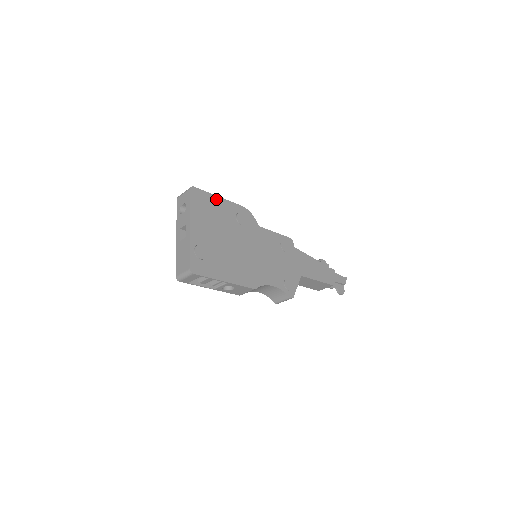
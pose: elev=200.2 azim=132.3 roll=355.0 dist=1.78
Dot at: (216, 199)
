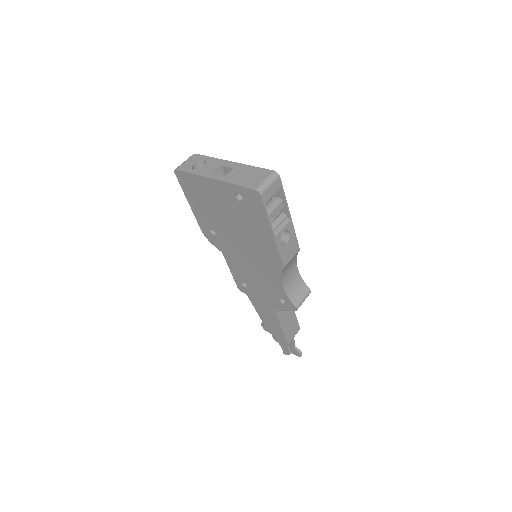
Dot at: occluded
